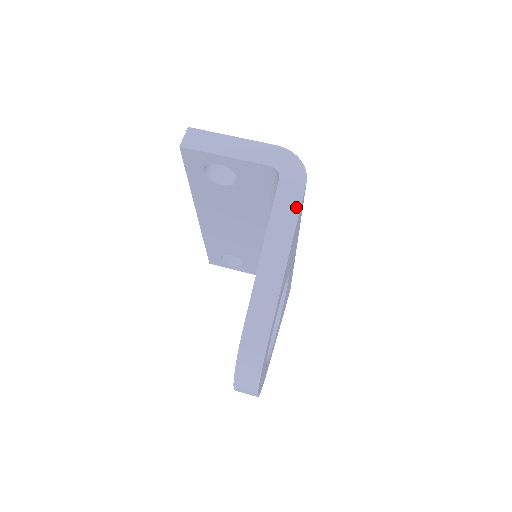
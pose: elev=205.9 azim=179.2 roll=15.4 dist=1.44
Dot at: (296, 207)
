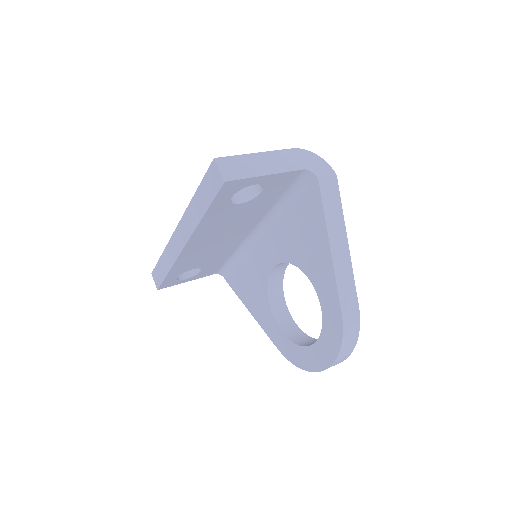
Dot at: (337, 197)
